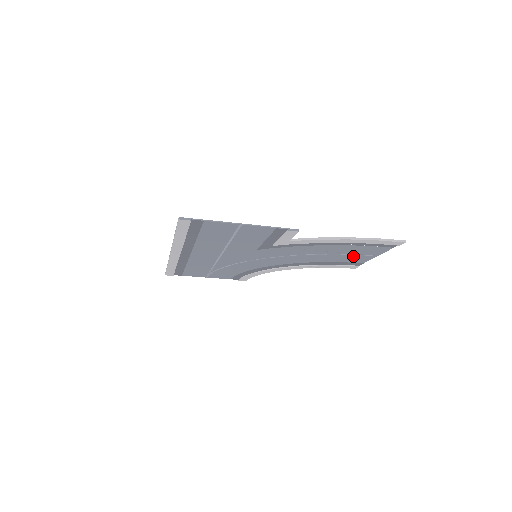
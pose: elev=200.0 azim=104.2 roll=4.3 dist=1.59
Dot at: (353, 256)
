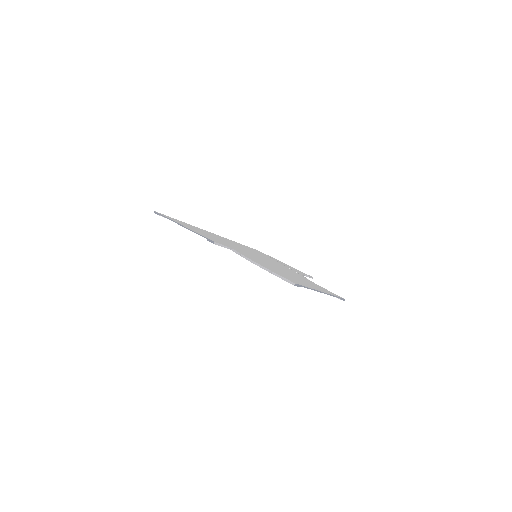
Dot at: occluded
